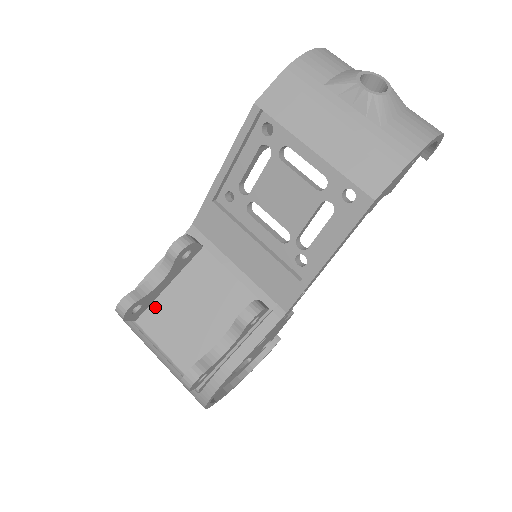
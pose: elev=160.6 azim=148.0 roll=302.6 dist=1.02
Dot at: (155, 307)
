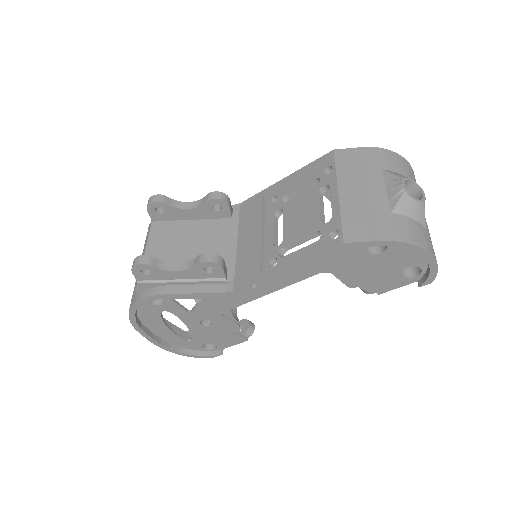
Dot at: (170, 224)
